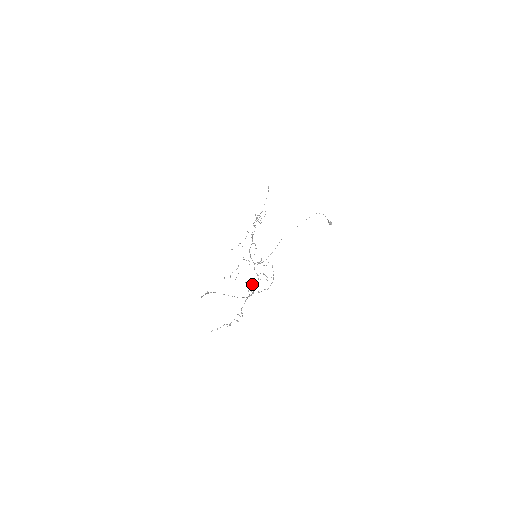
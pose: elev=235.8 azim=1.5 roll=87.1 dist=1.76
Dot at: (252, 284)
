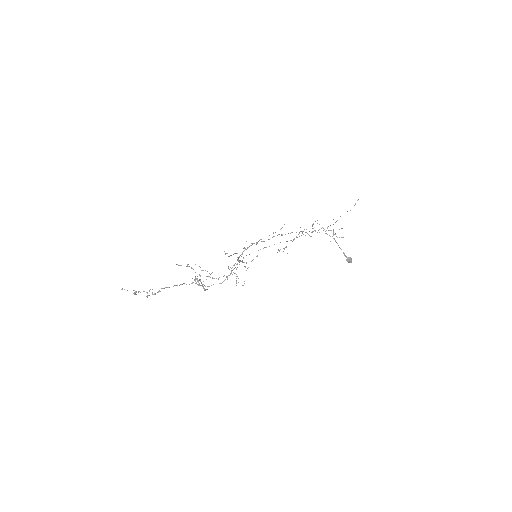
Dot at: occluded
